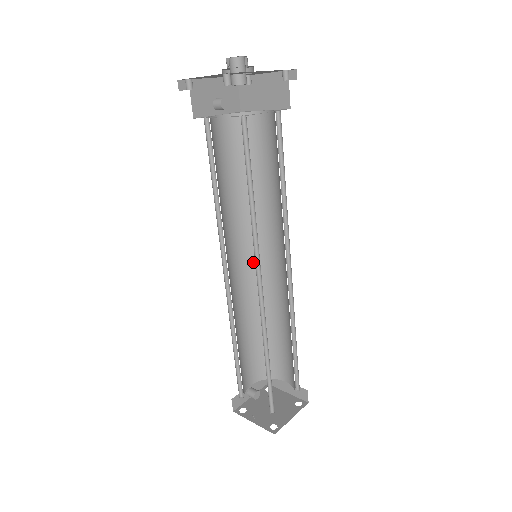
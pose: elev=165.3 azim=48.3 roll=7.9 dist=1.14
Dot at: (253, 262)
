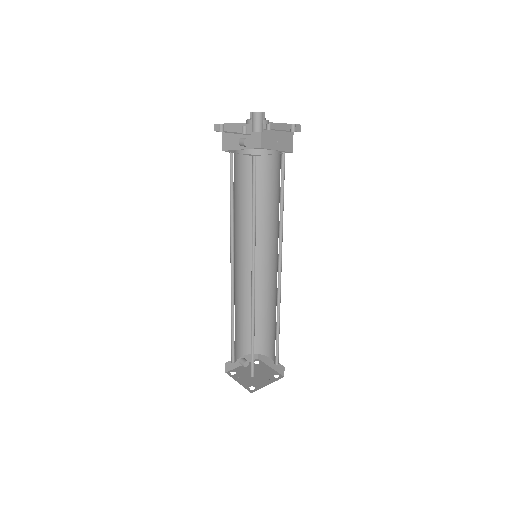
Dot at: (256, 261)
